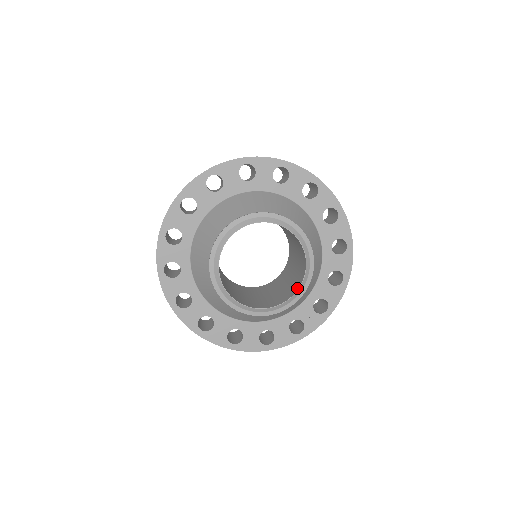
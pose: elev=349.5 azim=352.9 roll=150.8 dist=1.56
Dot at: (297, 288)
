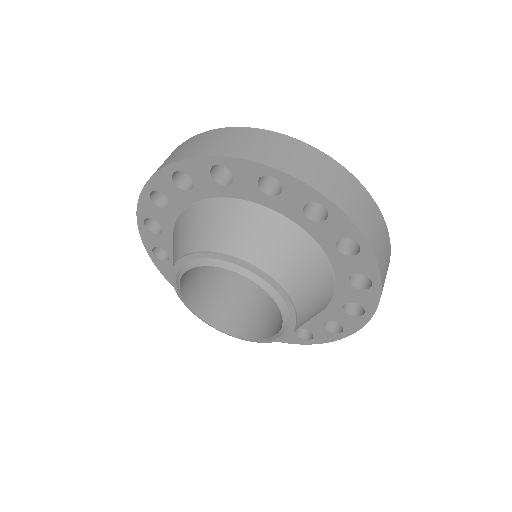
Dot at: (247, 336)
